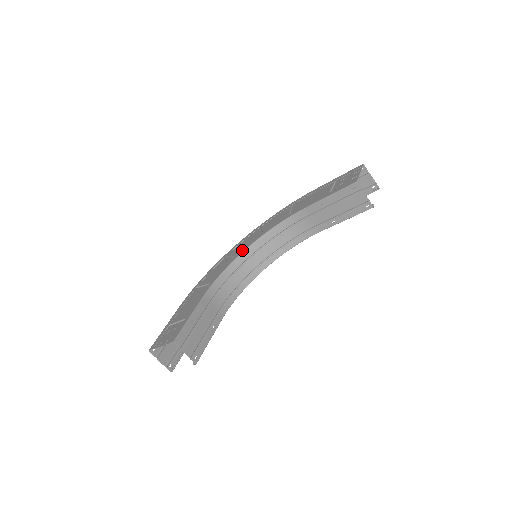
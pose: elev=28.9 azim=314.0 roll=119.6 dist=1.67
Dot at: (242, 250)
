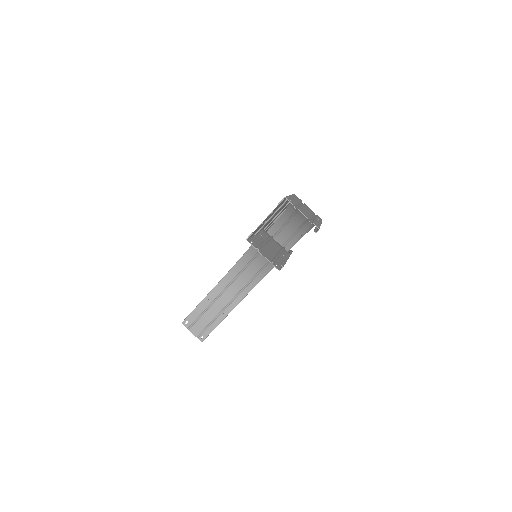
Dot at: occluded
